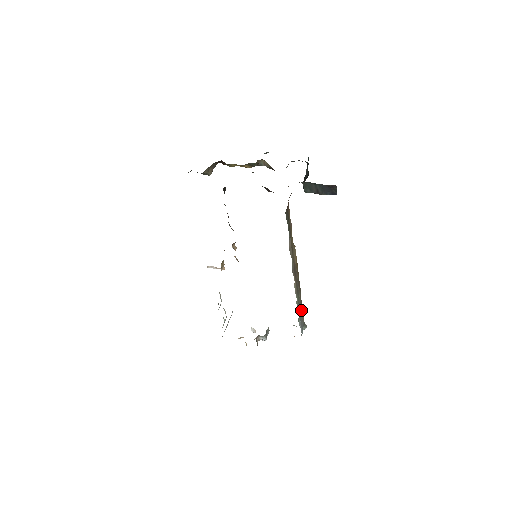
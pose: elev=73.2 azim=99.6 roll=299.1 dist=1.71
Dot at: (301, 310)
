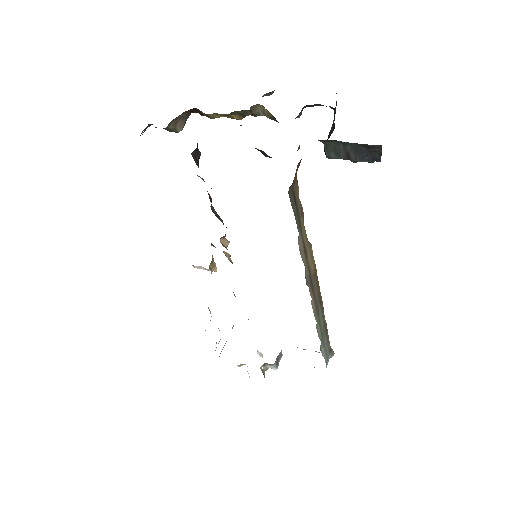
Dot at: (325, 334)
